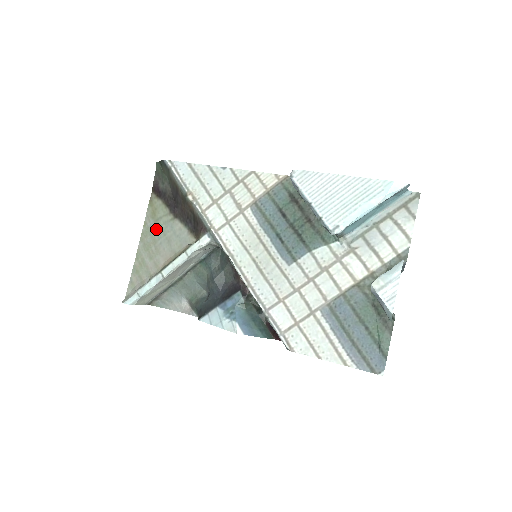
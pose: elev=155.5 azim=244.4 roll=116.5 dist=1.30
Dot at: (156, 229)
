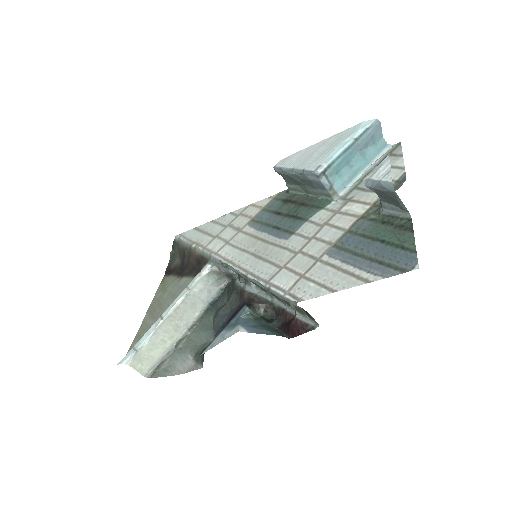
Dot at: (163, 295)
